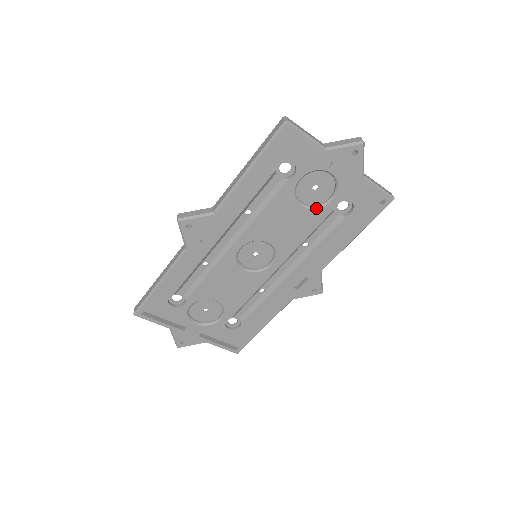
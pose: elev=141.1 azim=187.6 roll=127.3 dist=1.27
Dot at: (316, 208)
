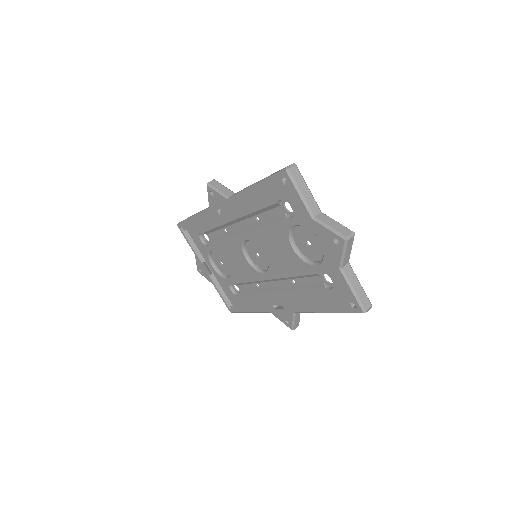
Dot at: (303, 260)
